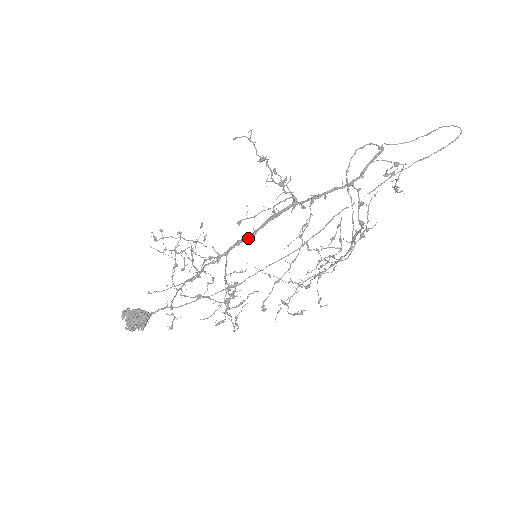
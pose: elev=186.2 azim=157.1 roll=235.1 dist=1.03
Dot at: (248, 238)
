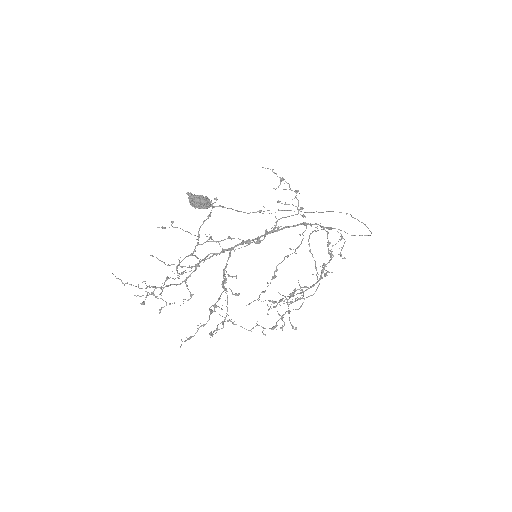
Dot at: (253, 240)
